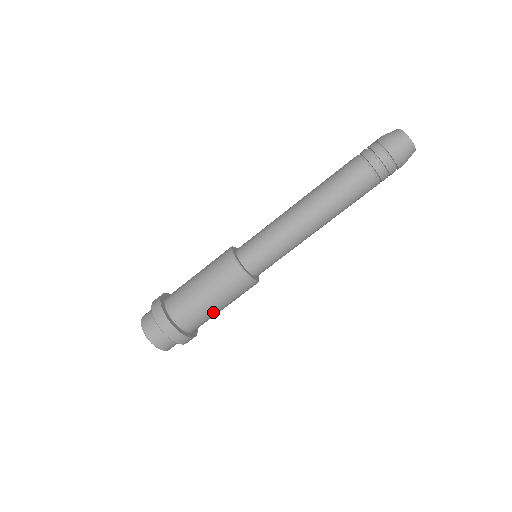
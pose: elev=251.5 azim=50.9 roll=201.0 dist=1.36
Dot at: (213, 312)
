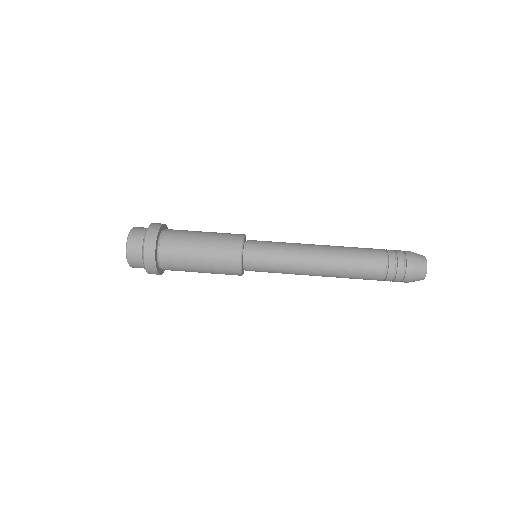
Dot at: (191, 256)
